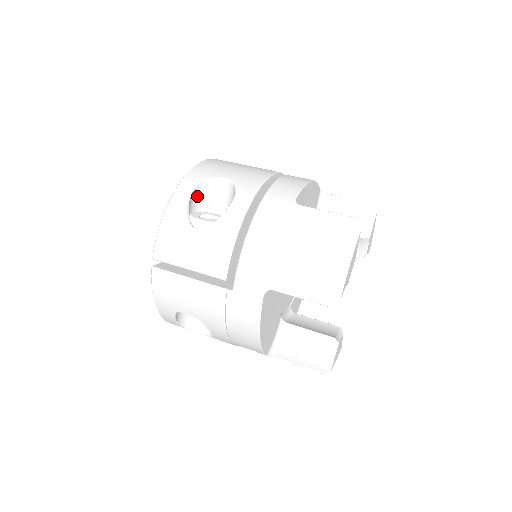
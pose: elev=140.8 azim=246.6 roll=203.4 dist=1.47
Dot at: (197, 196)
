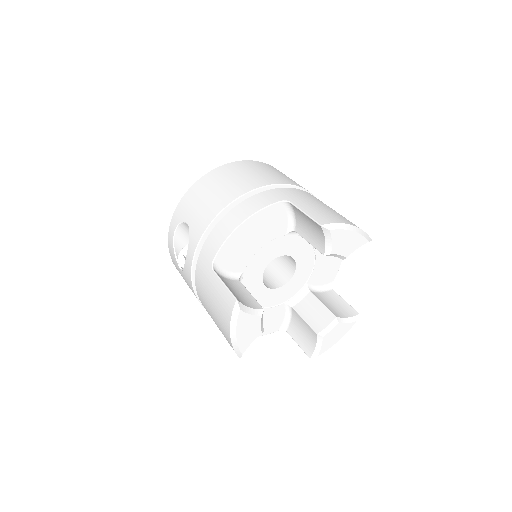
Dot at: (182, 234)
